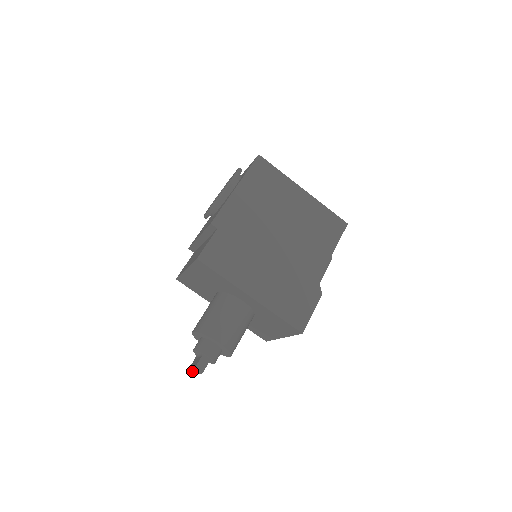
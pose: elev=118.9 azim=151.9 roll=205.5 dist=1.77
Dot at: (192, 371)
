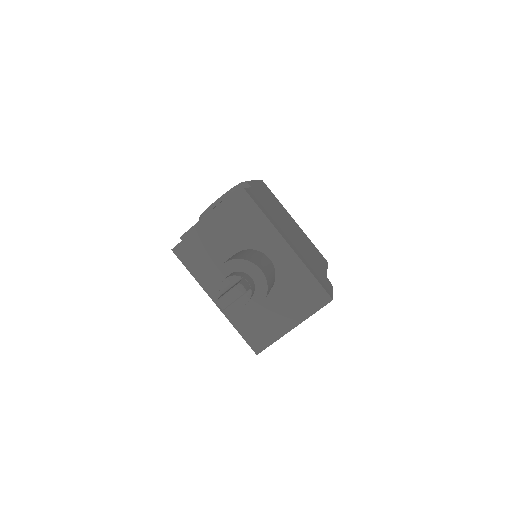
Dot at: (223, 300)
